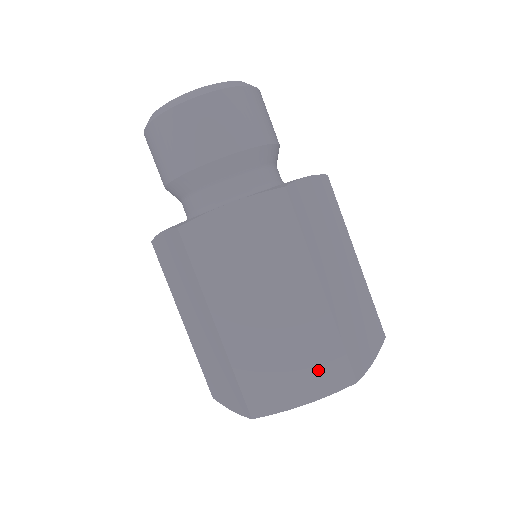
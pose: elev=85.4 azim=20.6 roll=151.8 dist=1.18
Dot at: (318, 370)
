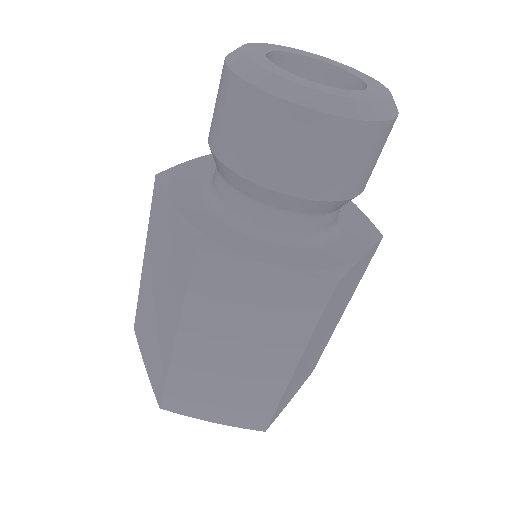
Dot at: (308, 373)
